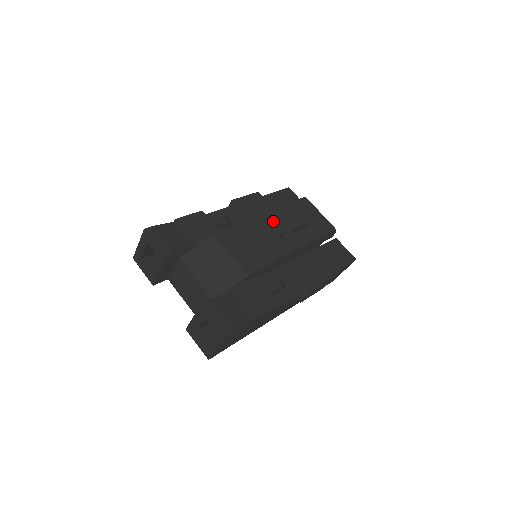
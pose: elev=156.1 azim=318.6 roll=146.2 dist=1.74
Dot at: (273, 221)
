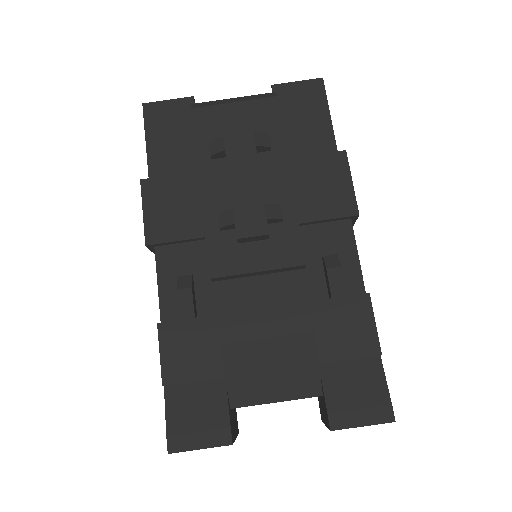
Dot at: (238, 231)
